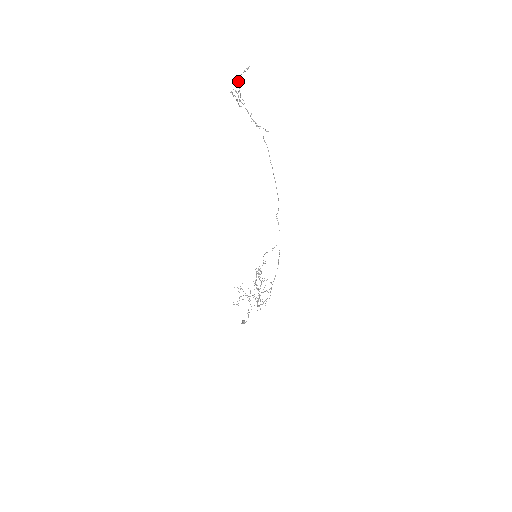
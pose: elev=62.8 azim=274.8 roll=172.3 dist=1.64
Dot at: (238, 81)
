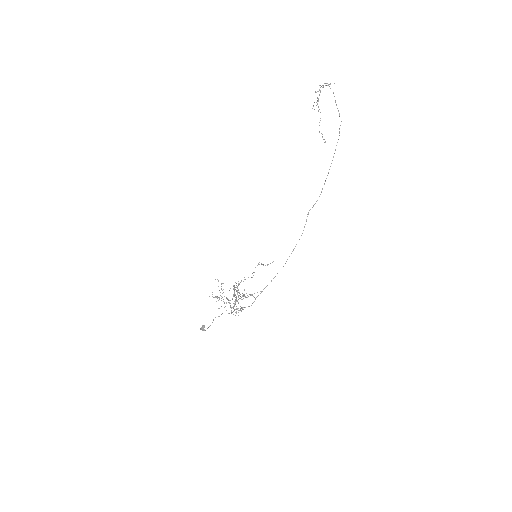
Dot at: occluded
